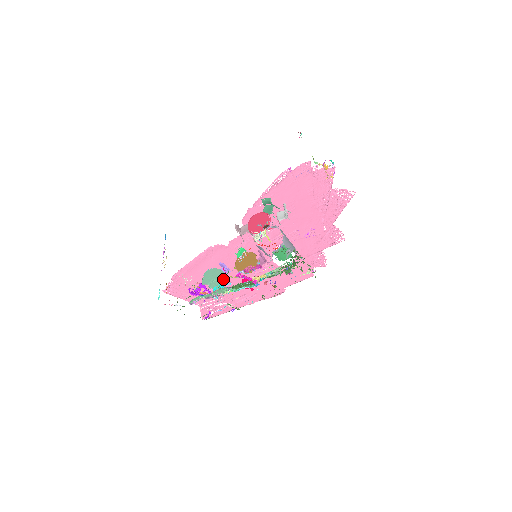
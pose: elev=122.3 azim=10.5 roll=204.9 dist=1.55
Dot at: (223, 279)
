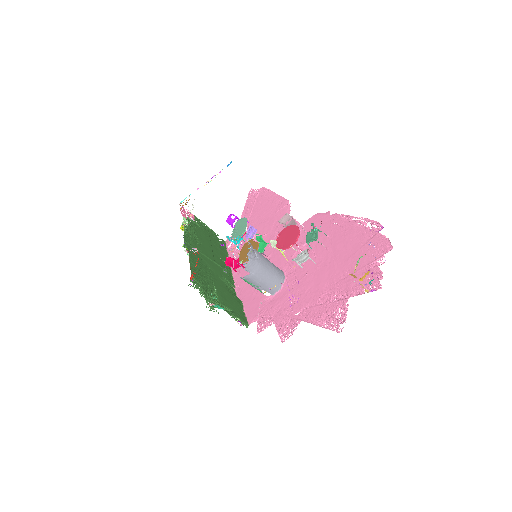
Dot at: occluded
